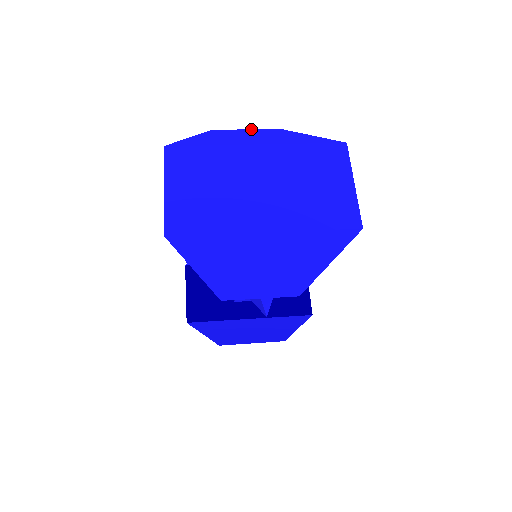
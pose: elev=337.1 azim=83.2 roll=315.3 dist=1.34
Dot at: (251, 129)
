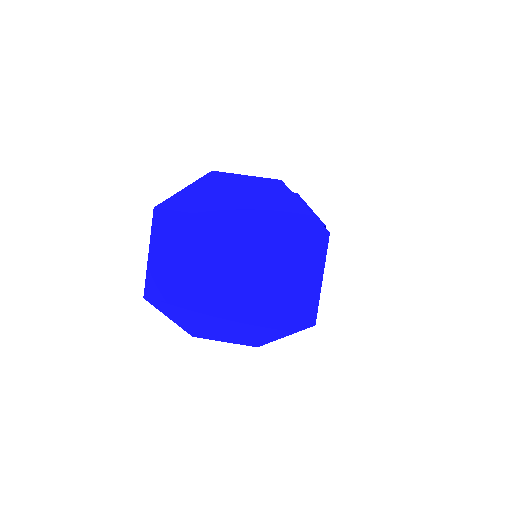
Dot at: (251, 176)
